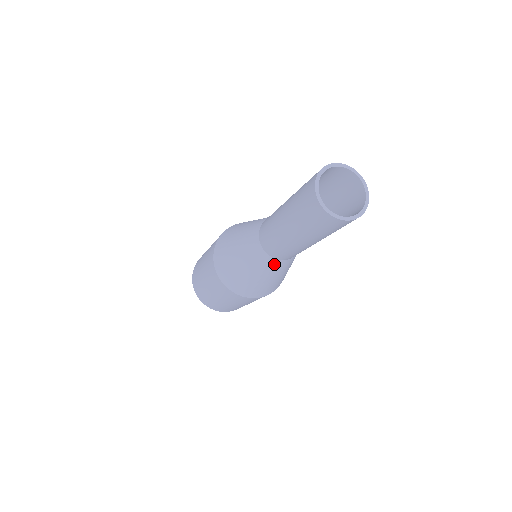
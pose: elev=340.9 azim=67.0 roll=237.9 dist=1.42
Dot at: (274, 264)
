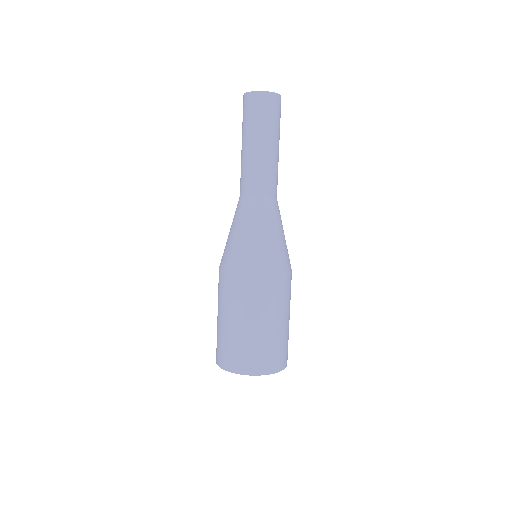
Dot at: (258, 205)
